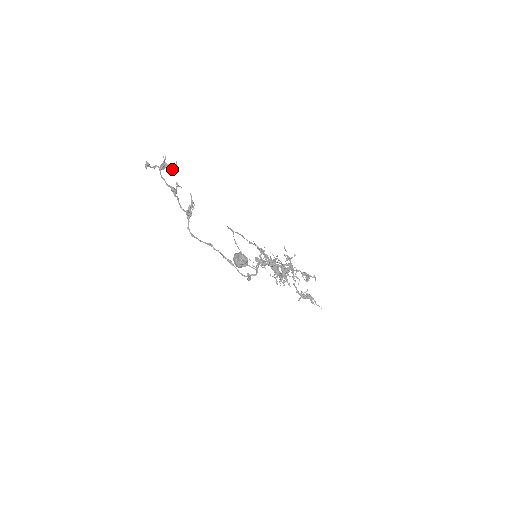
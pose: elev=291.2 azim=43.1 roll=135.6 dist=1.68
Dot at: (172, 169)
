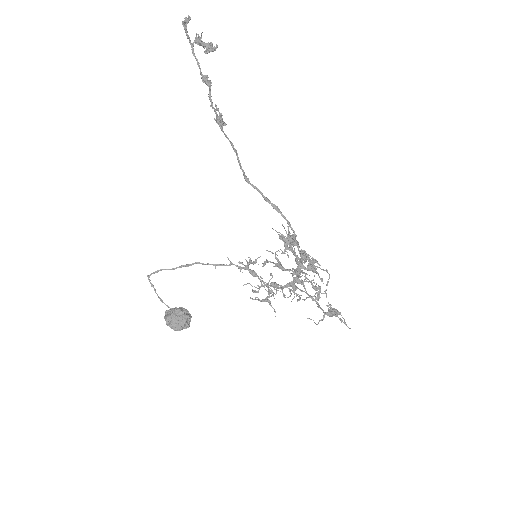
Dot at: (211, 49)
